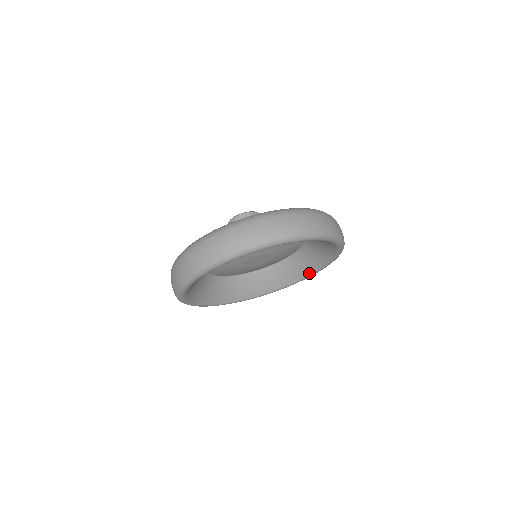
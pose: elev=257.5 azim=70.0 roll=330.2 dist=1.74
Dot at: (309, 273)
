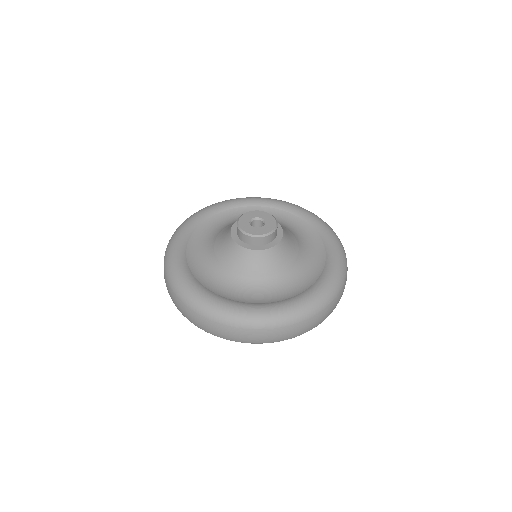
Dot at: occluded
